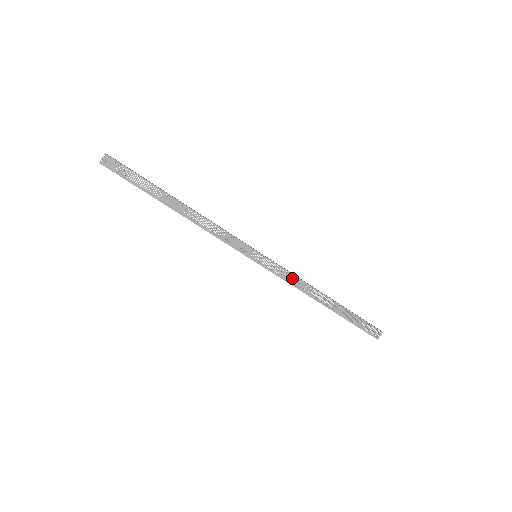
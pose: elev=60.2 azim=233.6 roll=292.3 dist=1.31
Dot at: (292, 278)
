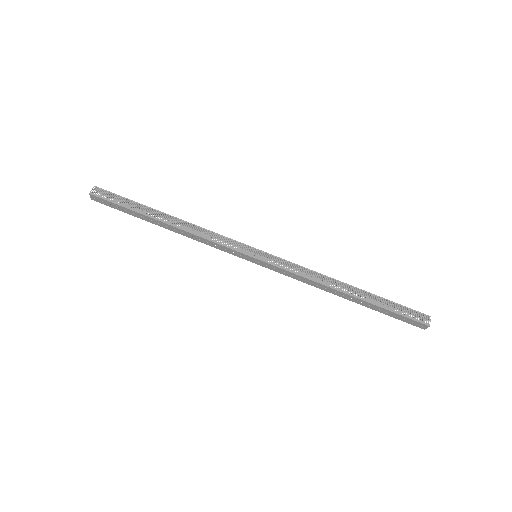
Dot at: (301, 270)
